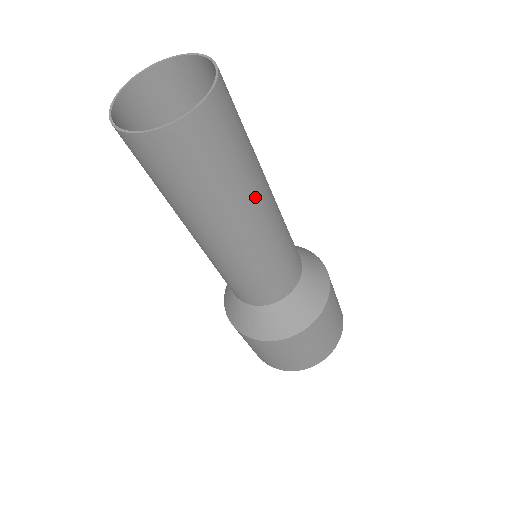
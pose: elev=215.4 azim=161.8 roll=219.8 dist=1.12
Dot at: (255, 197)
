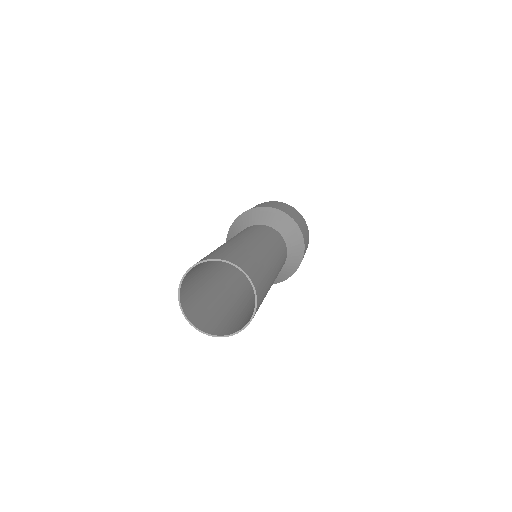
Dot at: (272, 275)
